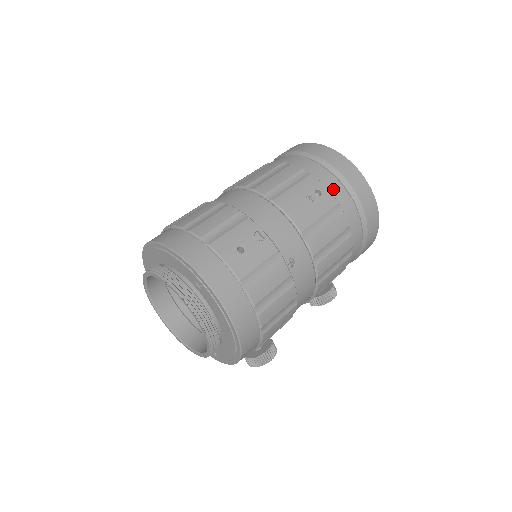
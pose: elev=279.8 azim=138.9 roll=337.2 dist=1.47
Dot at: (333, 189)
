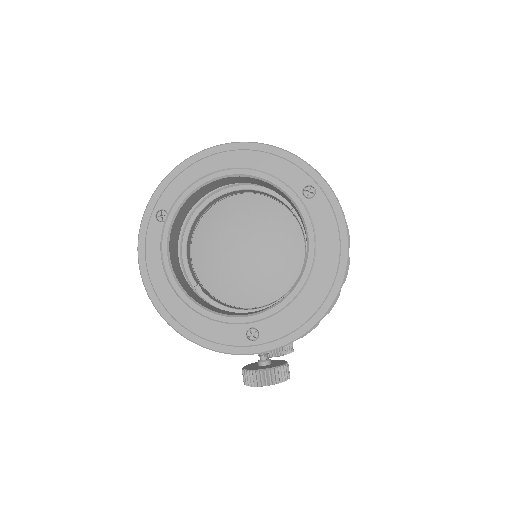
Dot at: occluded
